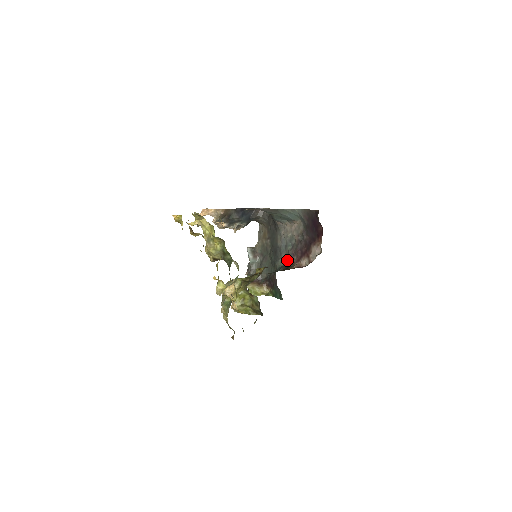
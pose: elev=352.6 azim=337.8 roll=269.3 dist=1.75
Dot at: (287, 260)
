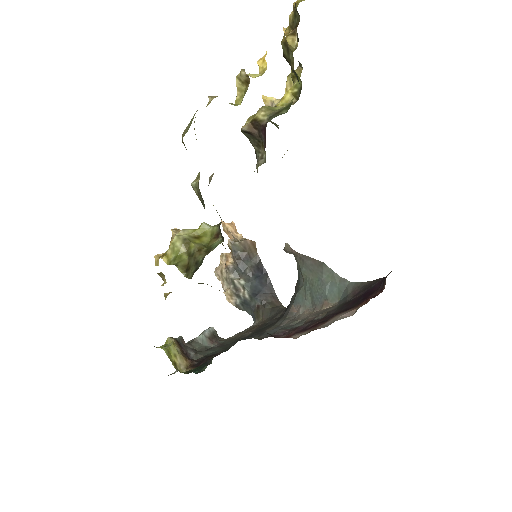
Dot at: (266, 337)
